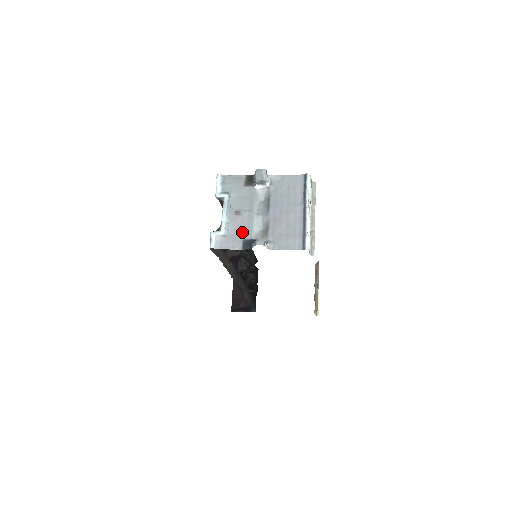
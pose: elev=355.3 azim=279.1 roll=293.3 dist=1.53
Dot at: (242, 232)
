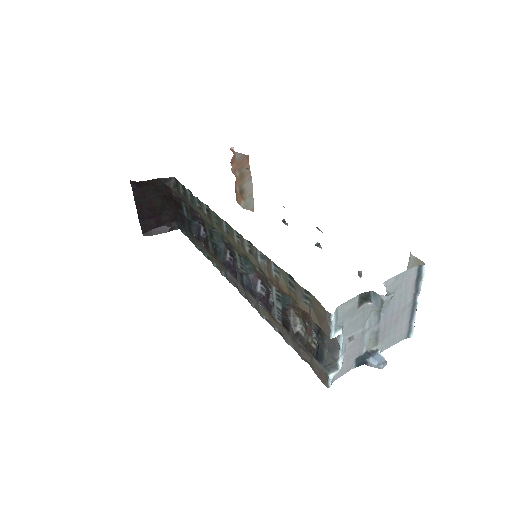
Dot at: (355, 353)
